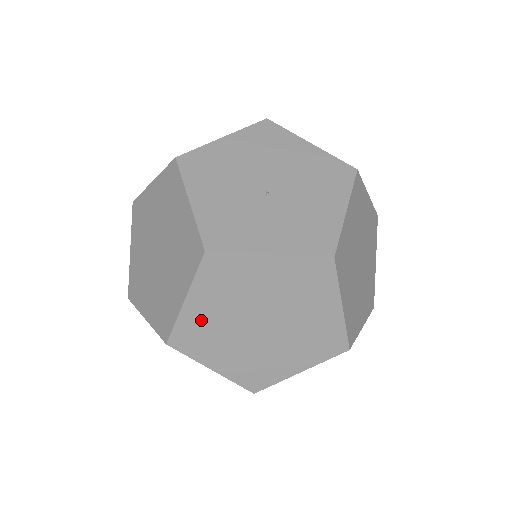
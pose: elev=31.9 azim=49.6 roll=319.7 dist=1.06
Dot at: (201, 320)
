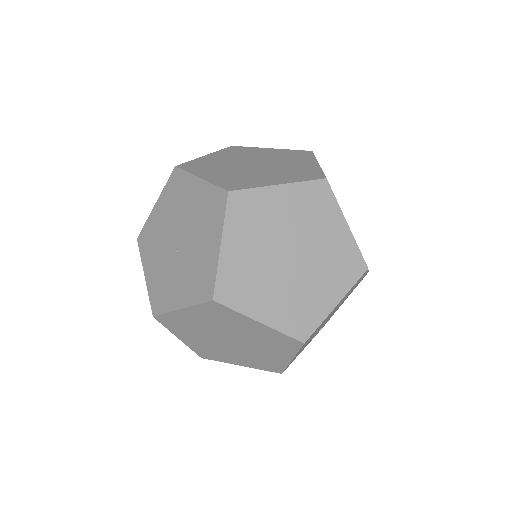
Dot at: (199, 345)
